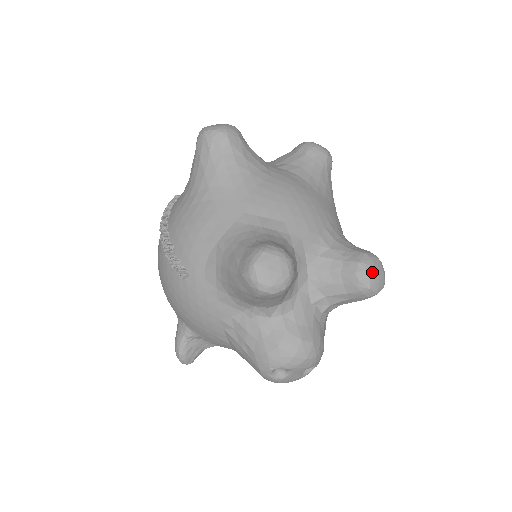
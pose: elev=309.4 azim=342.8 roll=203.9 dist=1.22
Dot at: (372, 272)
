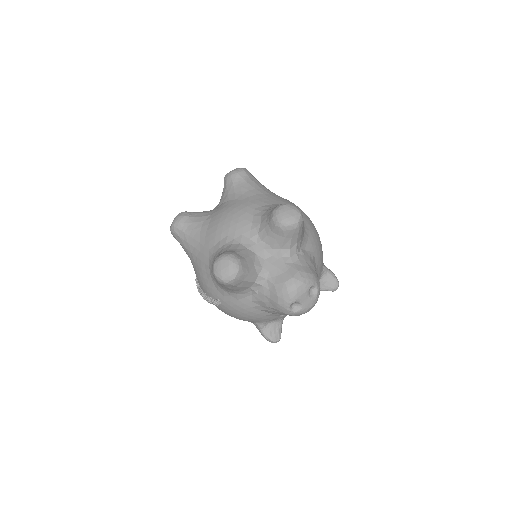
Dot at: (282, 216)
